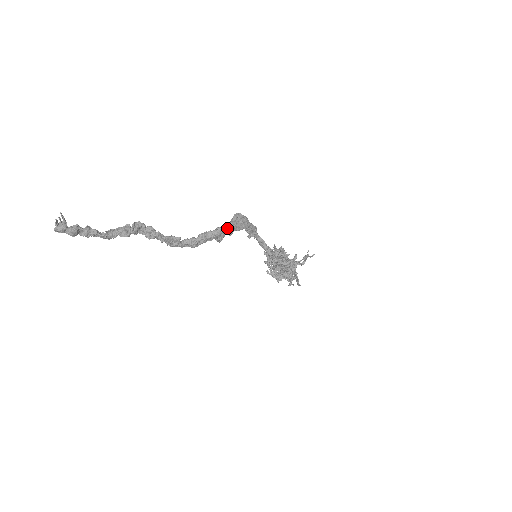
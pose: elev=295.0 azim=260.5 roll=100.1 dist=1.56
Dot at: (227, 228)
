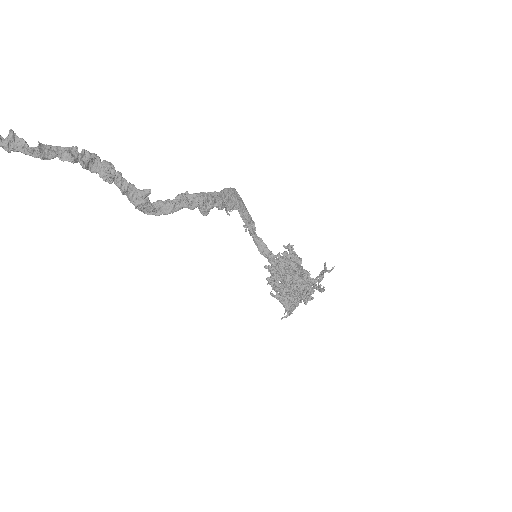
Dot at: (216, 195)
